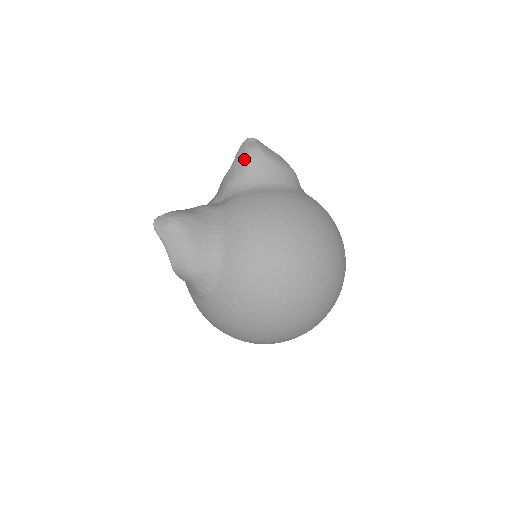
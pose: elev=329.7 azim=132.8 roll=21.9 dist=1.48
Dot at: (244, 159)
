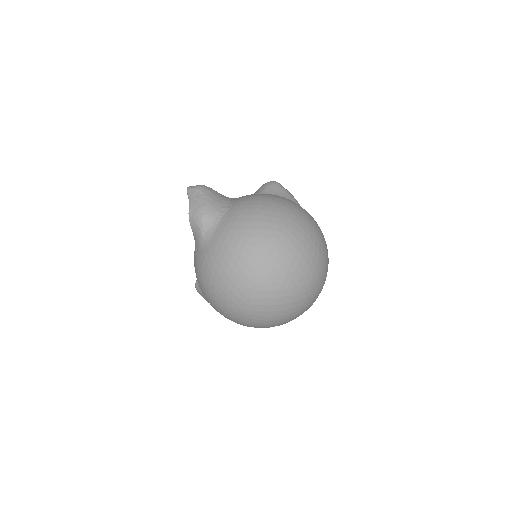
Dot at: (265, 185)
